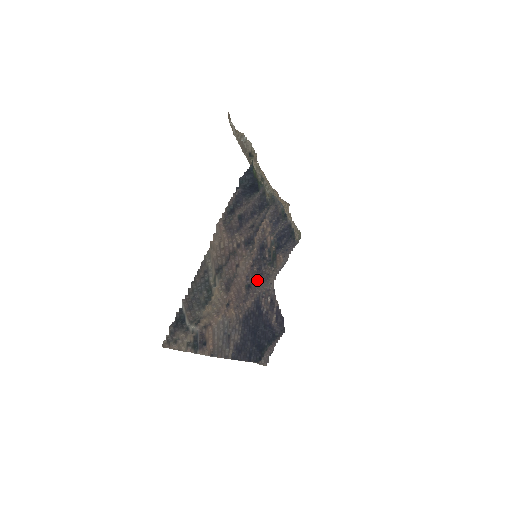
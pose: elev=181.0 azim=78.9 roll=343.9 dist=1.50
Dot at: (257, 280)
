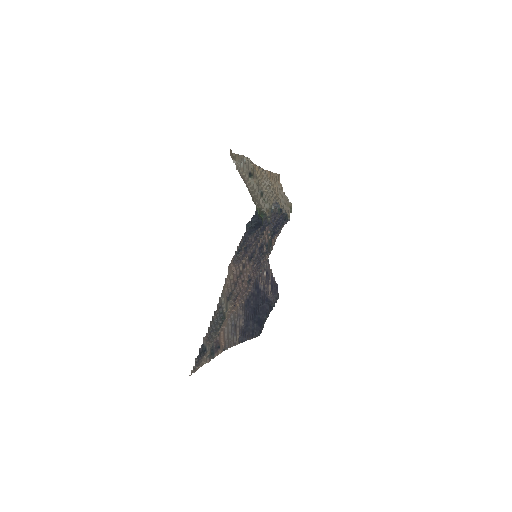
Dot at: (256, 271)
